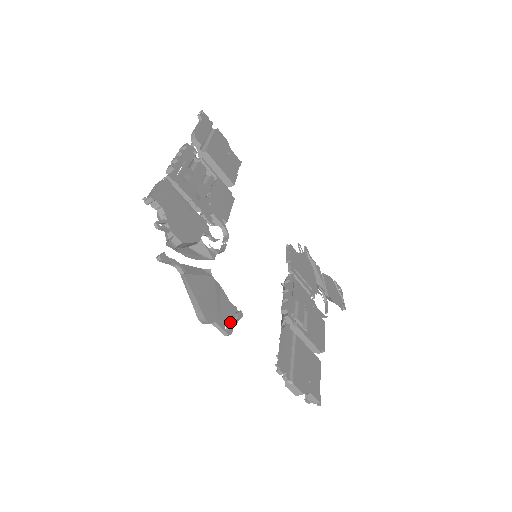
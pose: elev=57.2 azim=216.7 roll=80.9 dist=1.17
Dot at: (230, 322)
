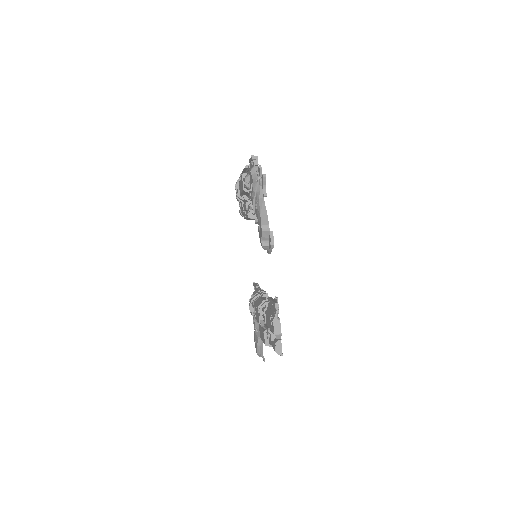
Dot at: occluded
